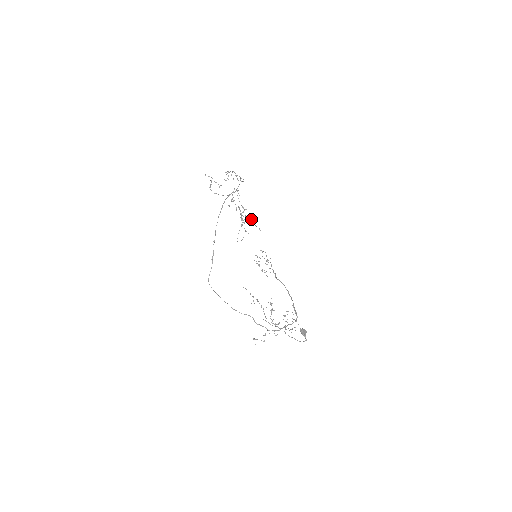
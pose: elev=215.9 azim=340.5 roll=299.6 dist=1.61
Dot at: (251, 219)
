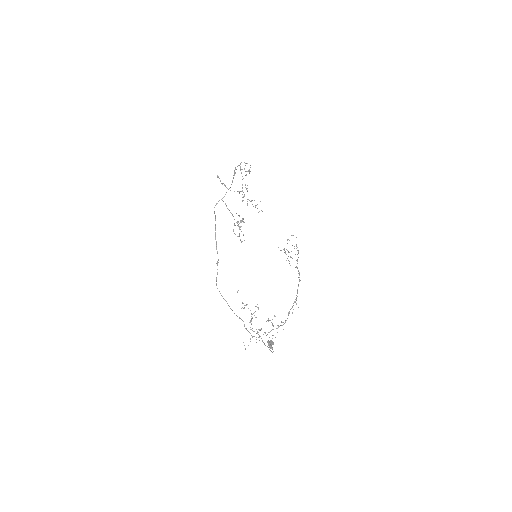
Dot at: (243, 222)
